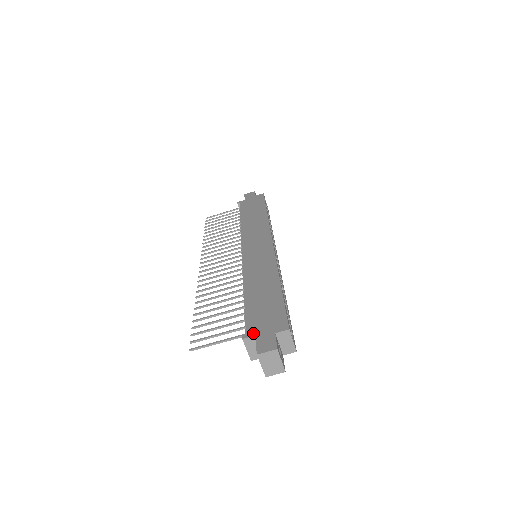
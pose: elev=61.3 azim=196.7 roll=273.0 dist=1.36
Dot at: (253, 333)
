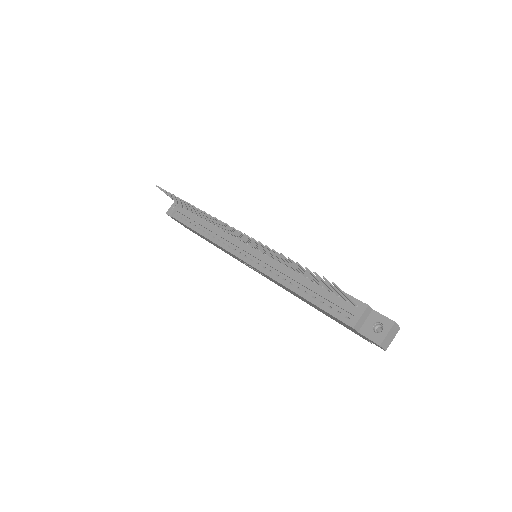
Dot at: (369, 306)
